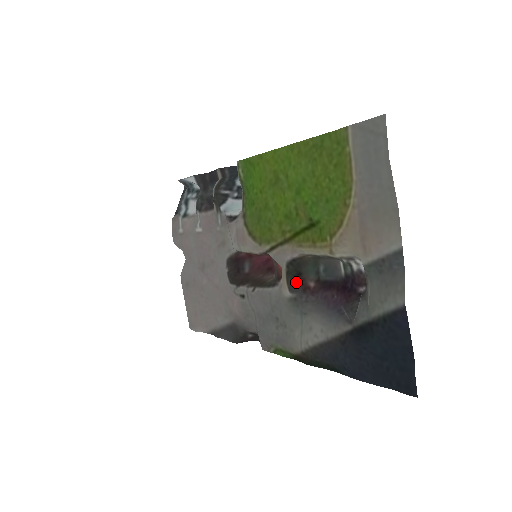
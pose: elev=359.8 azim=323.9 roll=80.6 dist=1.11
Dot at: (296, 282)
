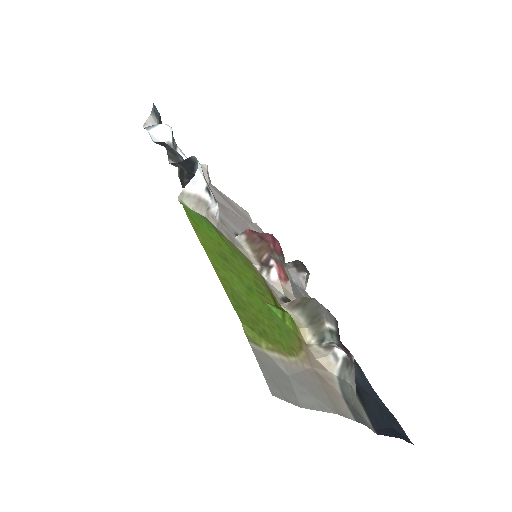
Dot at: occluded
